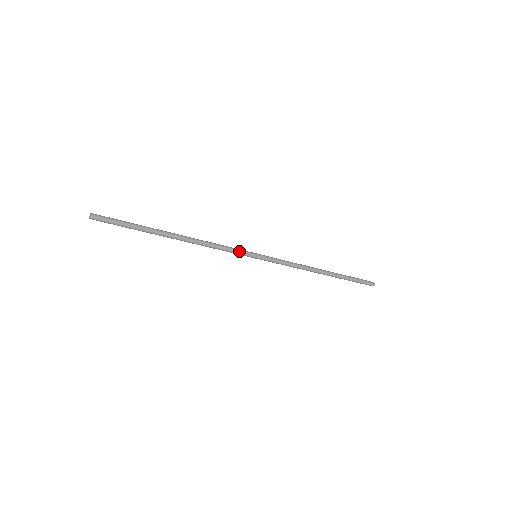
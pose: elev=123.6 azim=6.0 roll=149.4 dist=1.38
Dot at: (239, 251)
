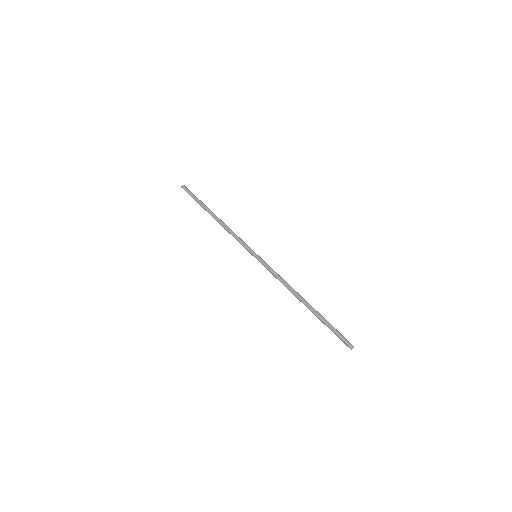
Dot at: (245, 245)
